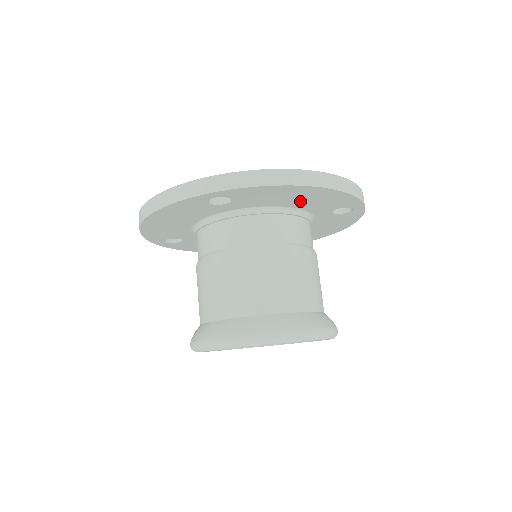
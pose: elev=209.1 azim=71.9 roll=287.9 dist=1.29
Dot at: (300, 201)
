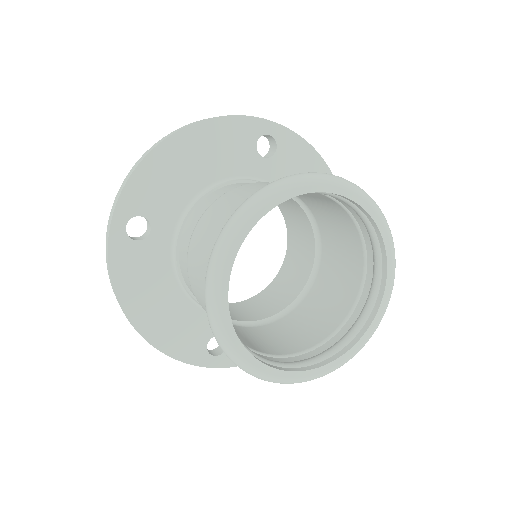
Dot at: (203, 167)
